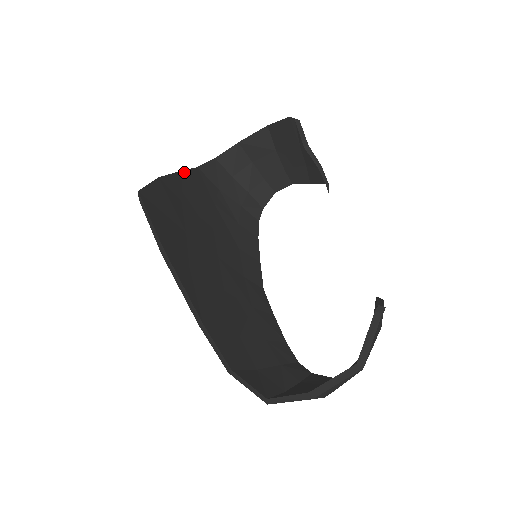
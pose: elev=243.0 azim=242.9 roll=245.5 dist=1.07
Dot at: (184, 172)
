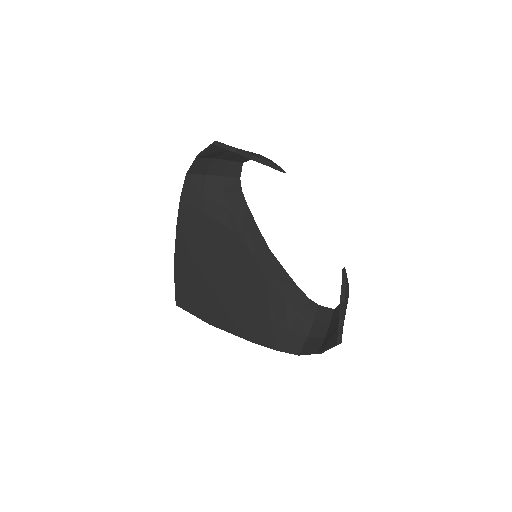
Dot at: (178, 223)
